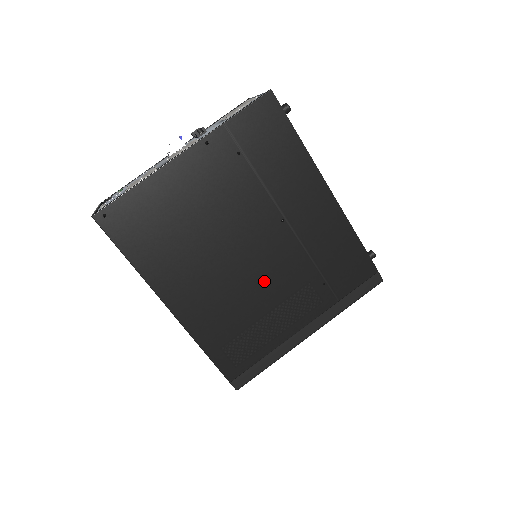
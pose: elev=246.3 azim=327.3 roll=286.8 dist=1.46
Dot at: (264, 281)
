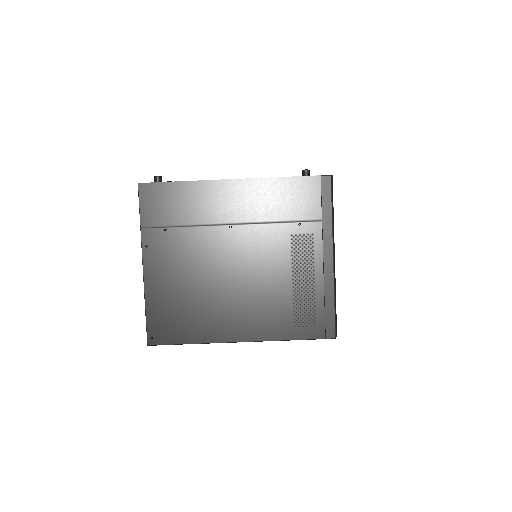
Dot at: (265, 267)
